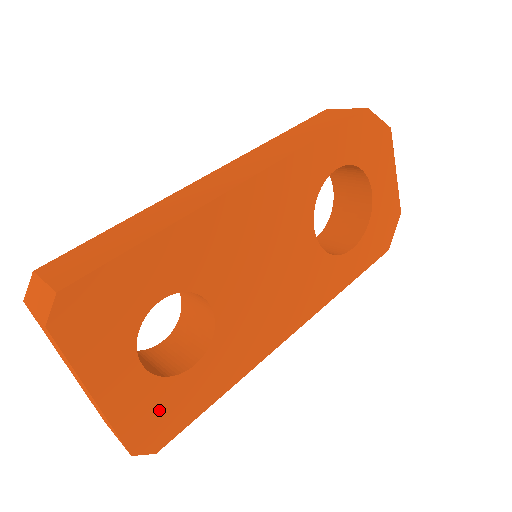
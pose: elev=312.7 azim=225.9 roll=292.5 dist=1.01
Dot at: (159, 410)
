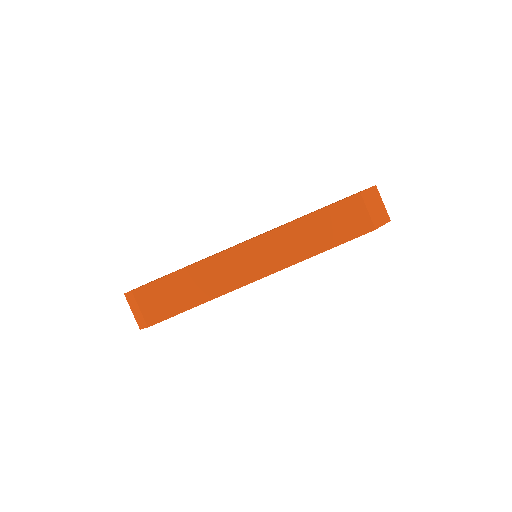
Dot at: occluded
